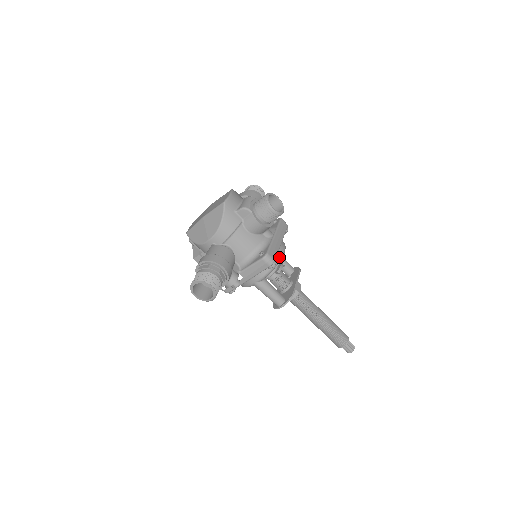
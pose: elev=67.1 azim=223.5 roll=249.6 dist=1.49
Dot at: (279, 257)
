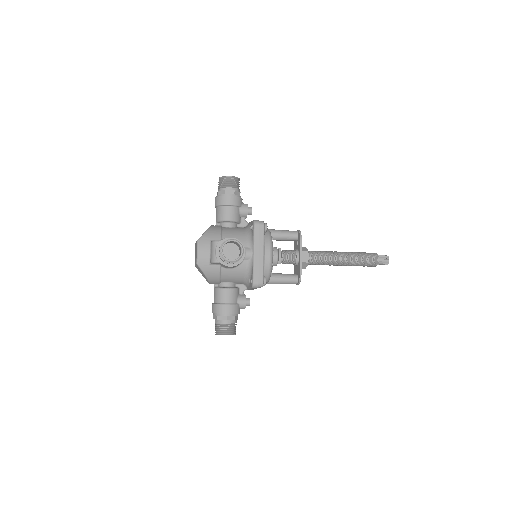
Dot at: (268, 266)
